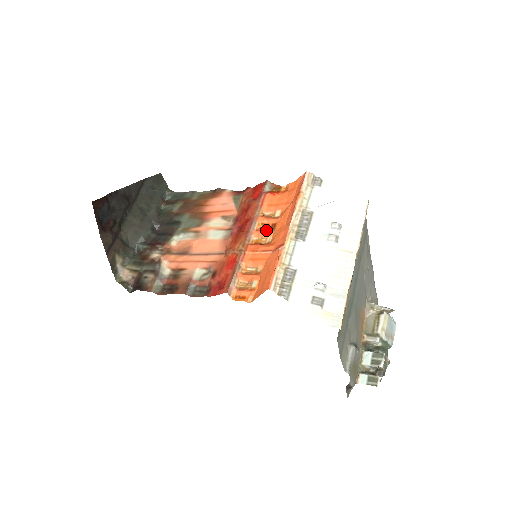
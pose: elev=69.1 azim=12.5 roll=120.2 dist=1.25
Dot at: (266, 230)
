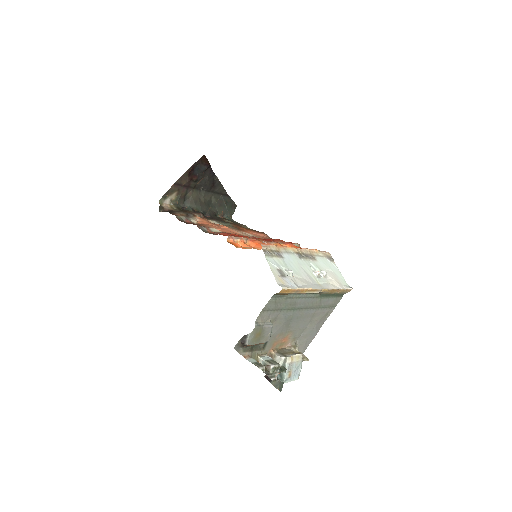
Dot at: occluded
